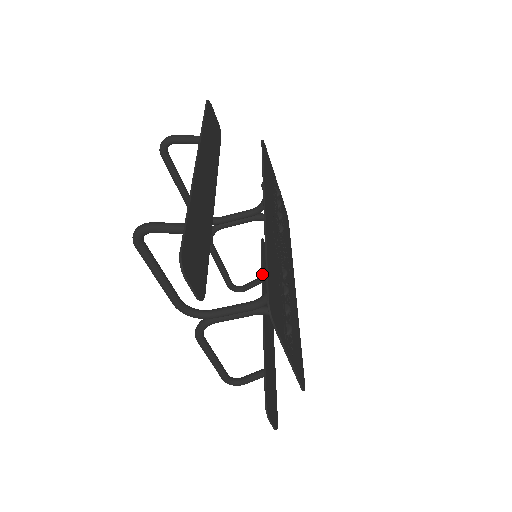
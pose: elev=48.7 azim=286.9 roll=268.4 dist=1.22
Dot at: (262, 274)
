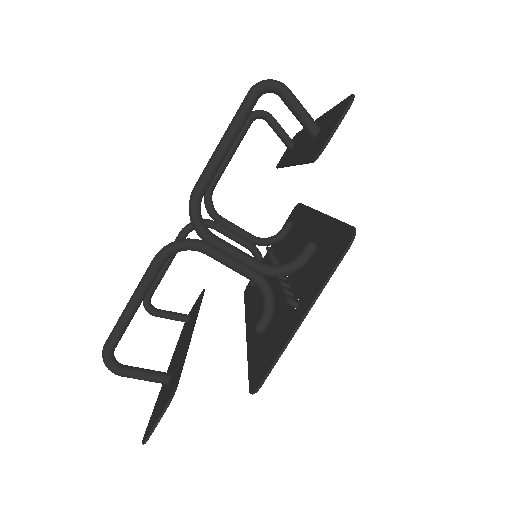
Dot at: (200, 305)
